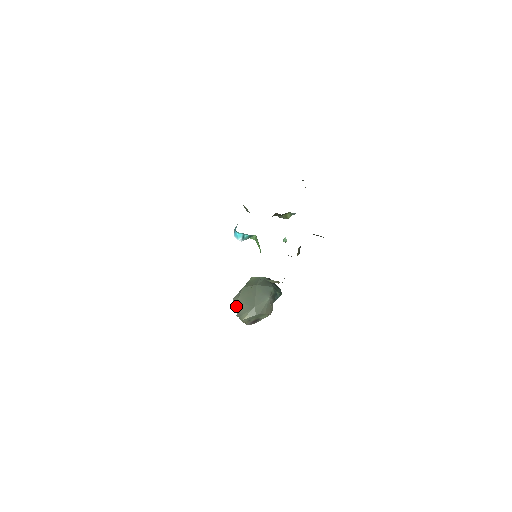
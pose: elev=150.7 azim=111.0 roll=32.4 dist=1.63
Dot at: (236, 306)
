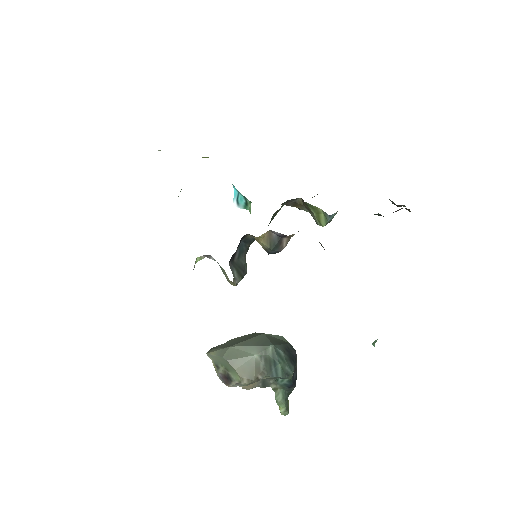
Dot at: occluded
